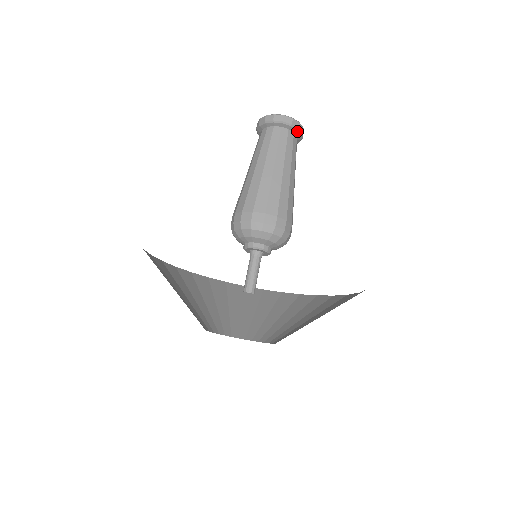
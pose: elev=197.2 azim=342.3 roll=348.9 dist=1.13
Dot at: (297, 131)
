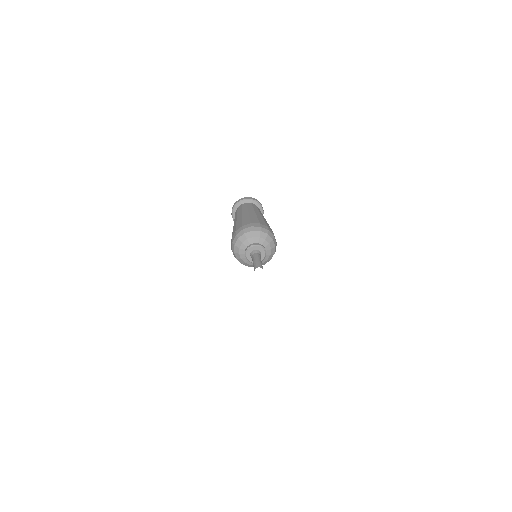
Dot at: (247, 201)
